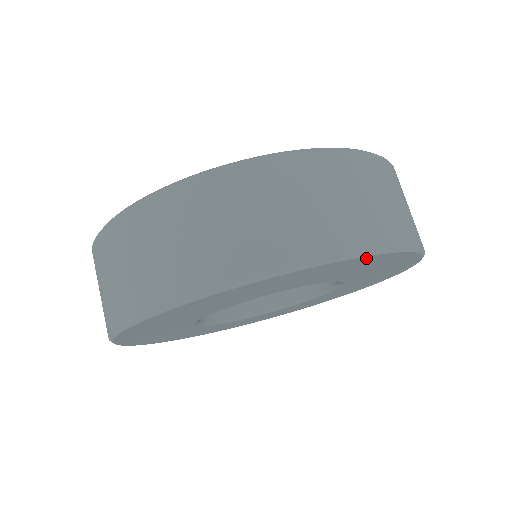
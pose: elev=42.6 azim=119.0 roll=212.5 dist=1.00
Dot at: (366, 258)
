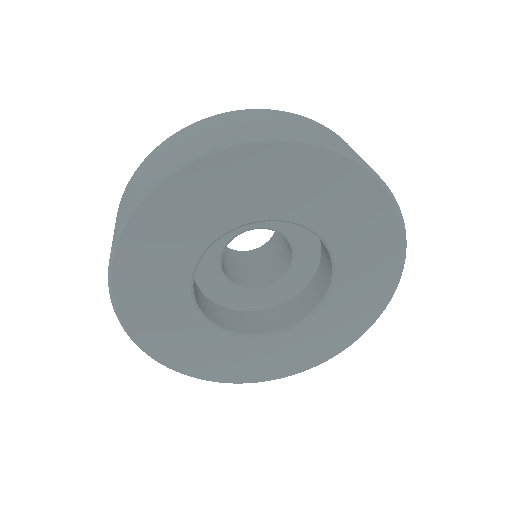
Dot at: (362, 175)
